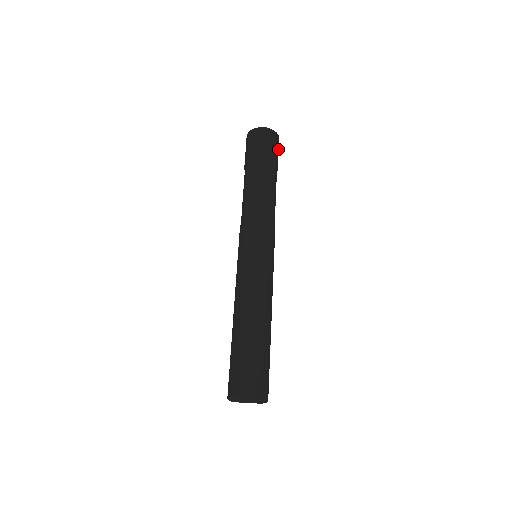
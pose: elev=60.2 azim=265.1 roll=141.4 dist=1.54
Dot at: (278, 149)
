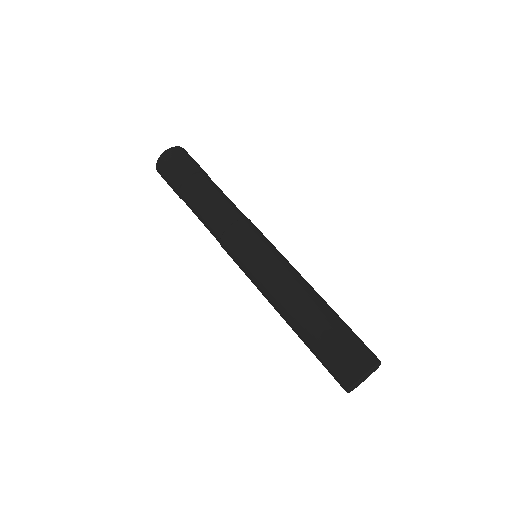
Dot at: (192, 158)
